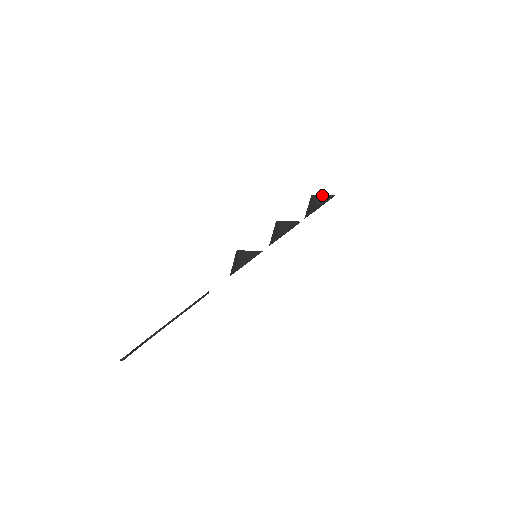
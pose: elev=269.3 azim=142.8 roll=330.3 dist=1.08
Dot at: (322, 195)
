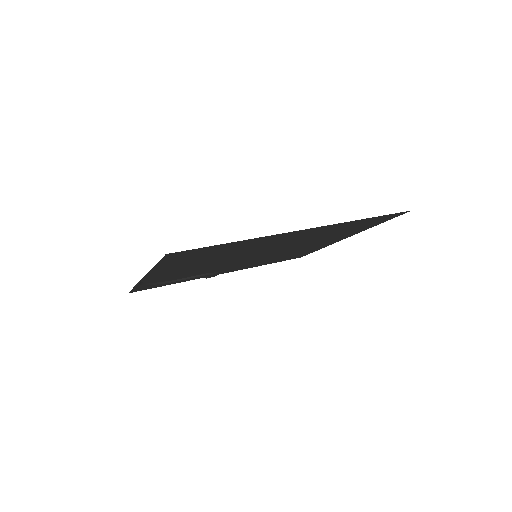
Dot at: occluded
